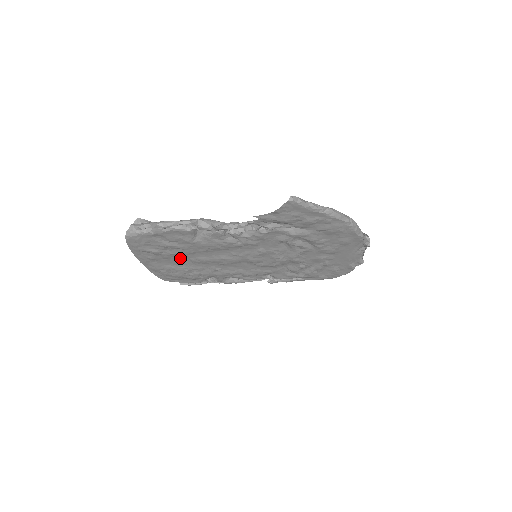
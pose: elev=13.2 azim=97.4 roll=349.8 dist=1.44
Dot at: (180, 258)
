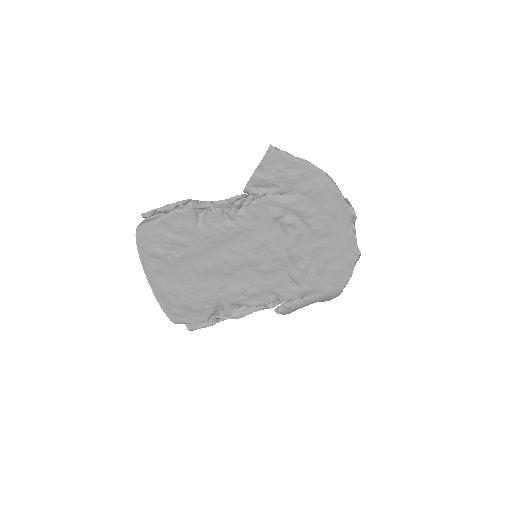
Dot at: (185, 267)
